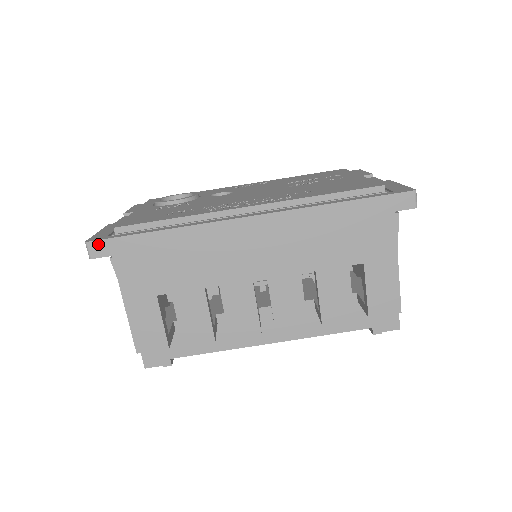
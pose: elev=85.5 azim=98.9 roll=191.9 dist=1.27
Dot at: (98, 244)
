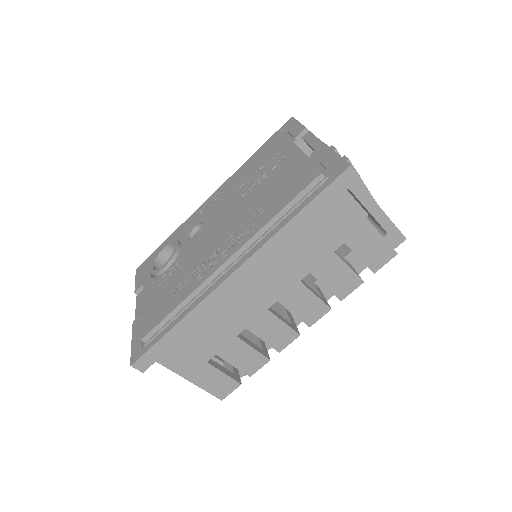
Dot at: (140, 361)
